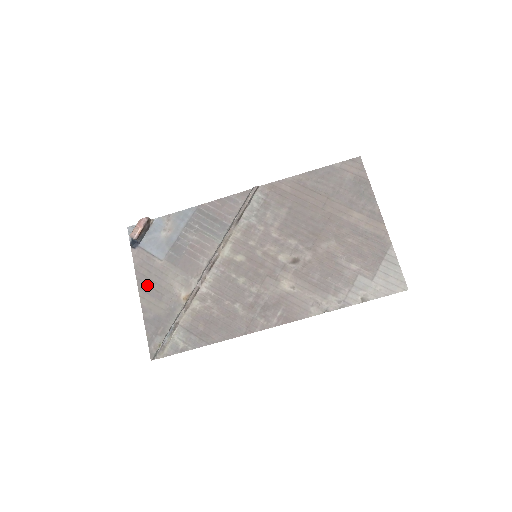
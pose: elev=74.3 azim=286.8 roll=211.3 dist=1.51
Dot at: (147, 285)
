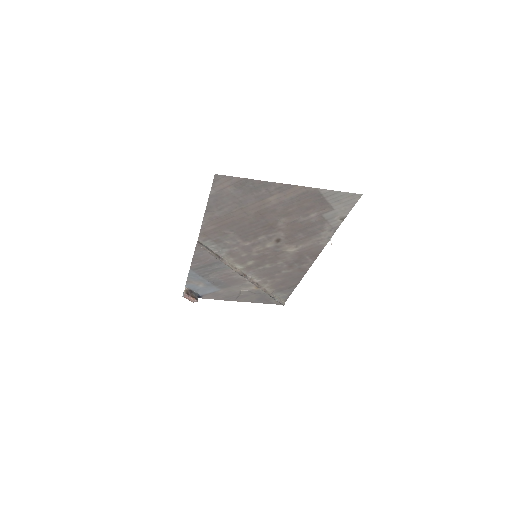
Dot at: (233, 298)
